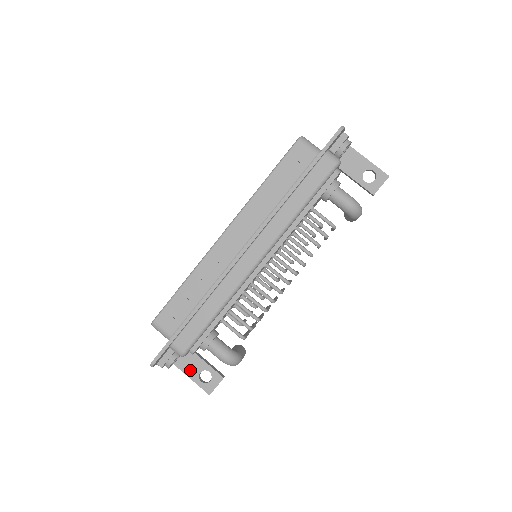
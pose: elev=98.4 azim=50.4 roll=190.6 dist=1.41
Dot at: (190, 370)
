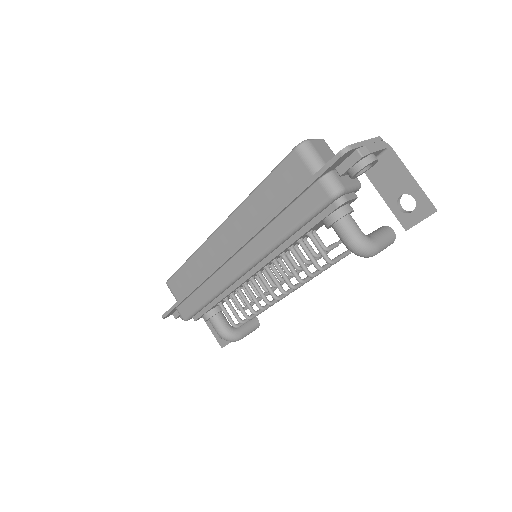
Dot at: (209, 322)
